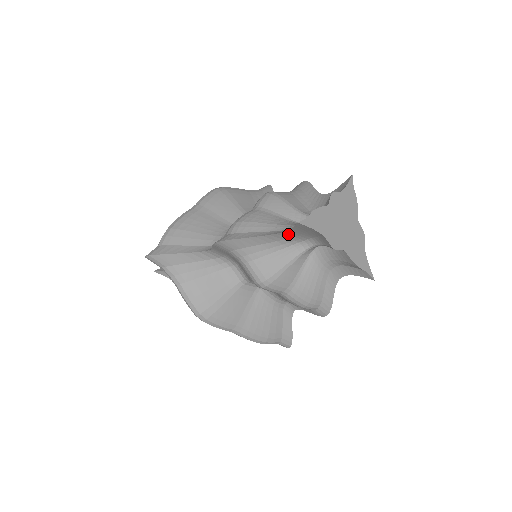
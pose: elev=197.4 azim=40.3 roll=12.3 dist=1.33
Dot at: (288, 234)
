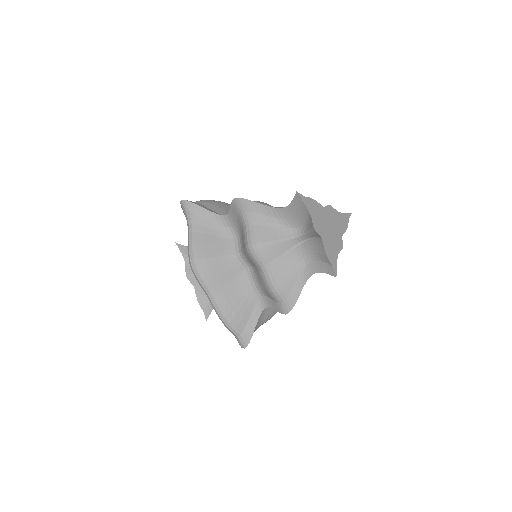
Dot at: (287, 213)
